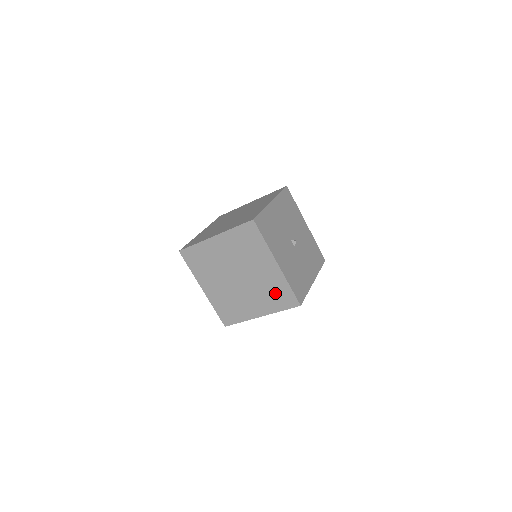
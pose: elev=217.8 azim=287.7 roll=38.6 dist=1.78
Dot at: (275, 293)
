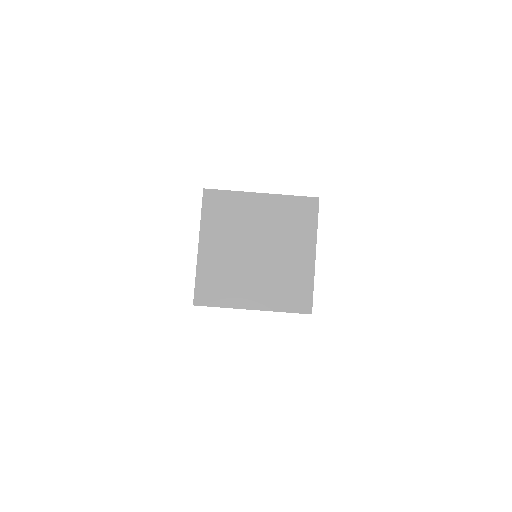
Dot at: (291, 287)
